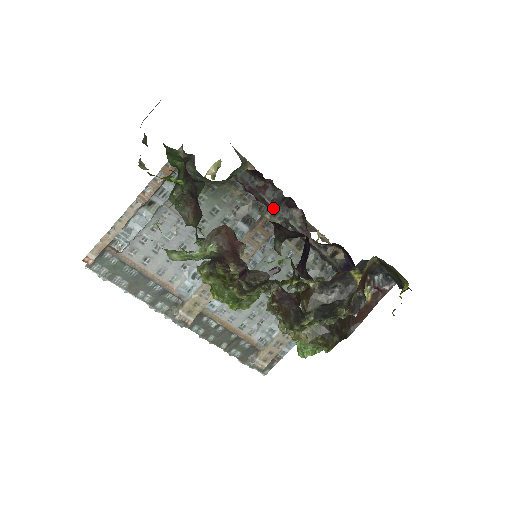
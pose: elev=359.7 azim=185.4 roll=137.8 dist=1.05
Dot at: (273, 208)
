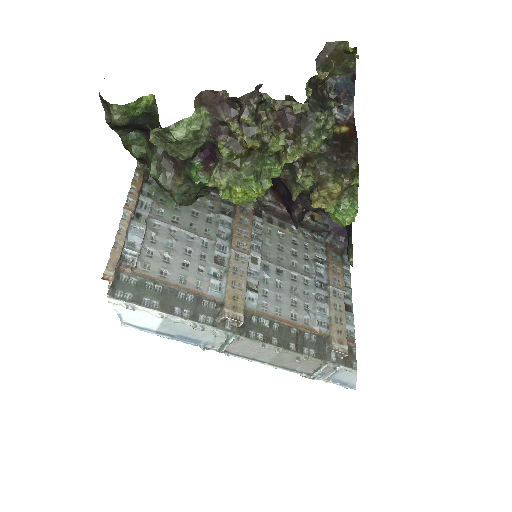
Dot at: occluded
